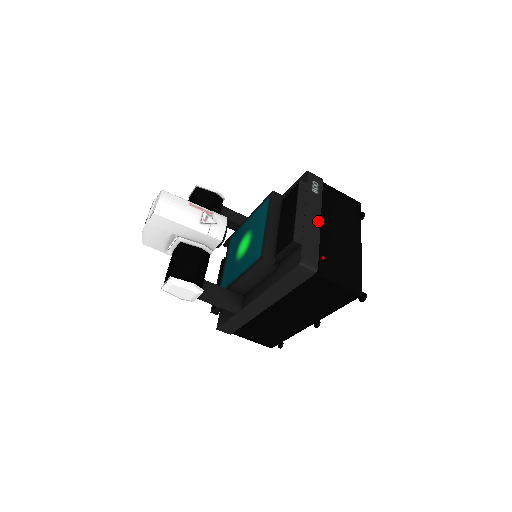
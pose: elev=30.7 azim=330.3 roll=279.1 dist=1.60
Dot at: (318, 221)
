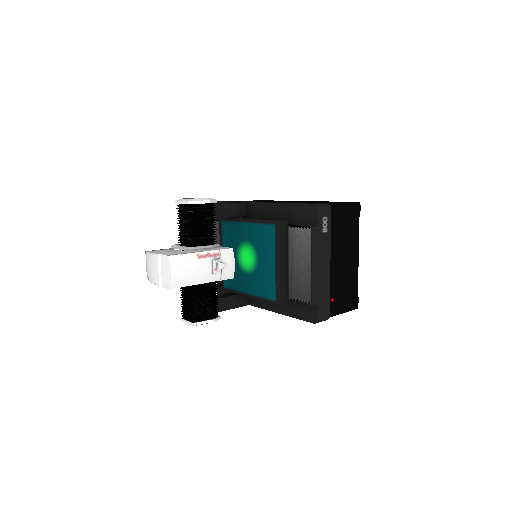
Dot at: (328, 266)
